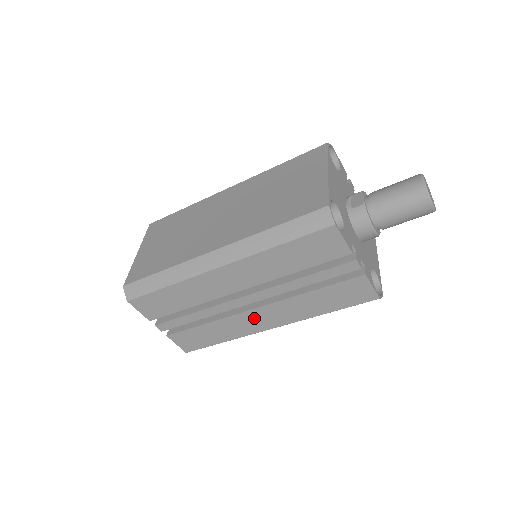
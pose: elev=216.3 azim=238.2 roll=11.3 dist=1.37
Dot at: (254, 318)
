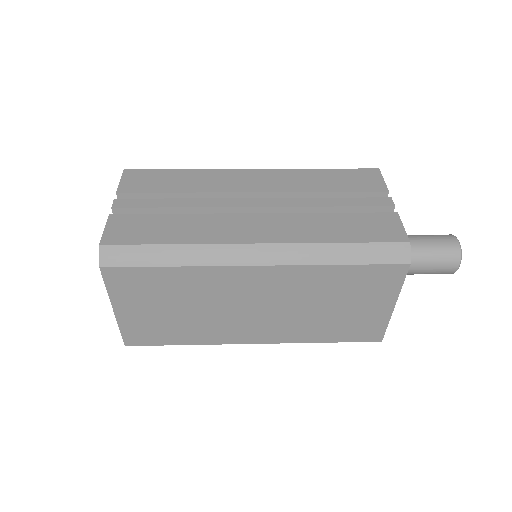
Dot at: occluded
